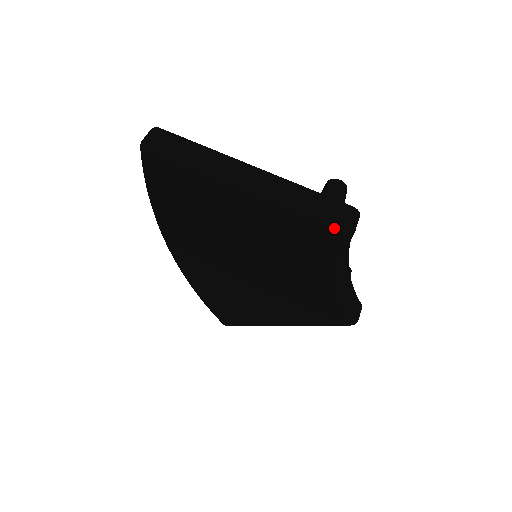
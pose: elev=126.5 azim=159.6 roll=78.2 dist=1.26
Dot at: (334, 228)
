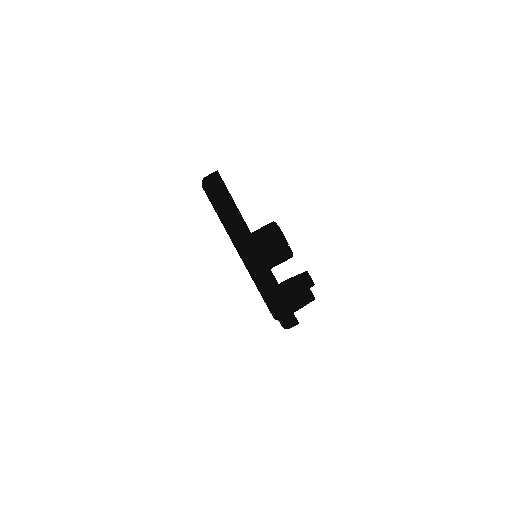
Dot at: (270, 311)
